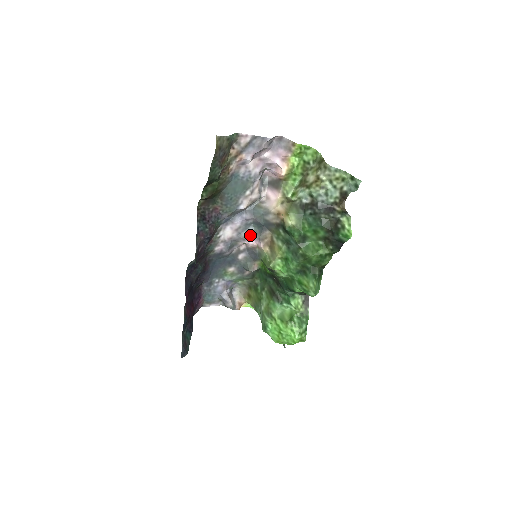
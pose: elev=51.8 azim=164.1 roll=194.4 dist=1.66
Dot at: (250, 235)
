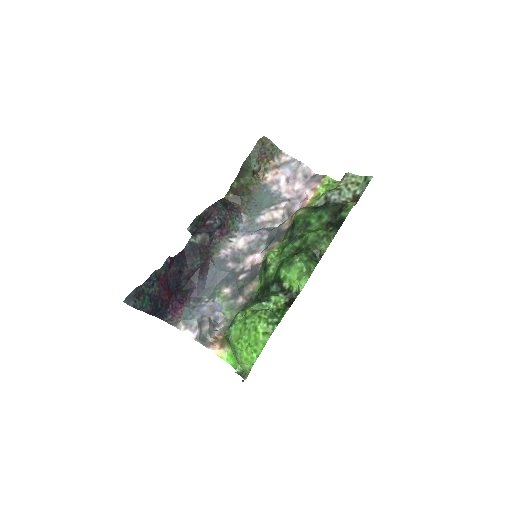
Dot at: (259, 250)
